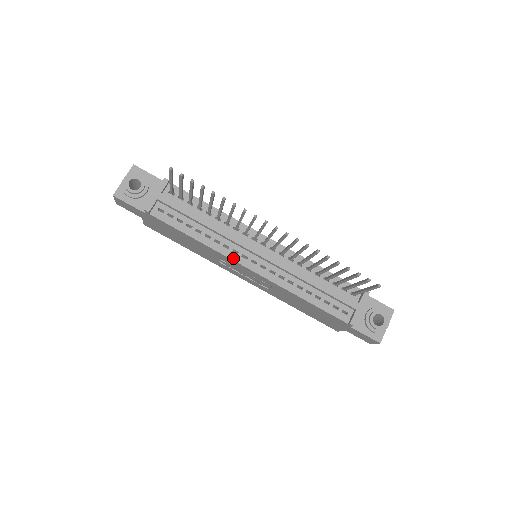
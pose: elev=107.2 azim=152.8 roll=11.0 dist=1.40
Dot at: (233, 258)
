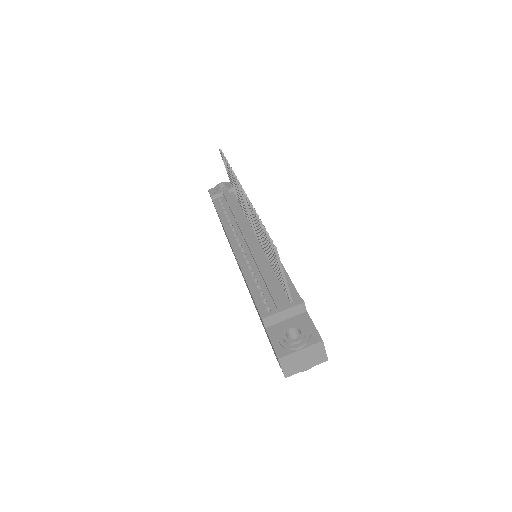
Dot at: (230, 238)
